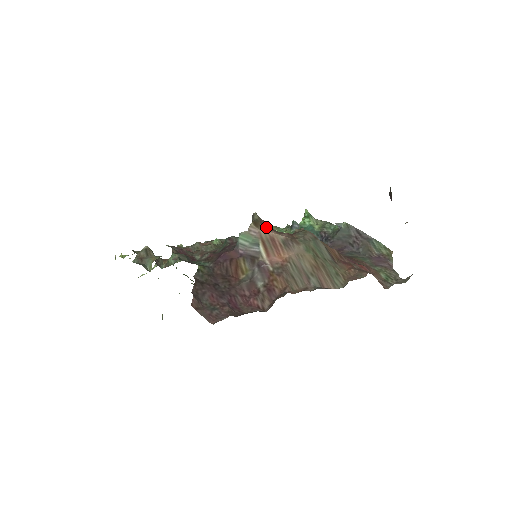
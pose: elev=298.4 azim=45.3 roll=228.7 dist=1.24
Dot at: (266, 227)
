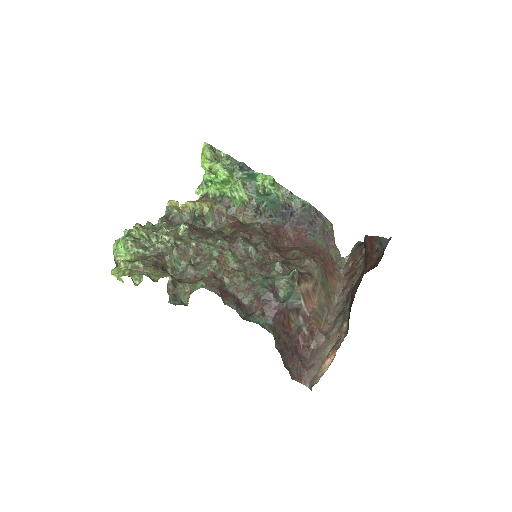
Dot at: (302, 280)
